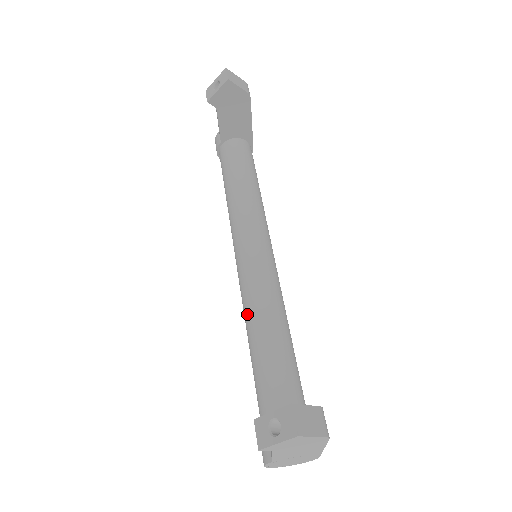
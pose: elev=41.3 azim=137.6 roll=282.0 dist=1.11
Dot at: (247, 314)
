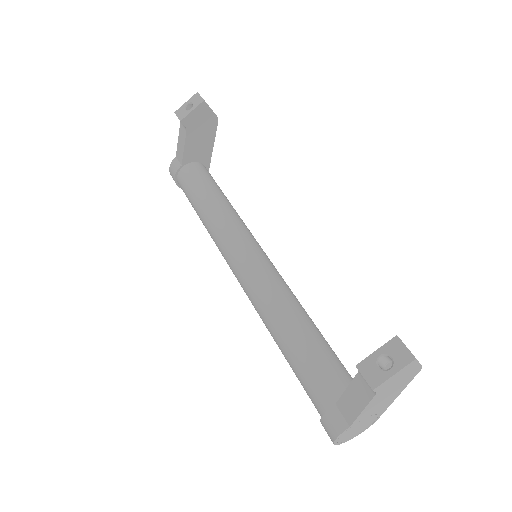
Dot at: (267, 306)
